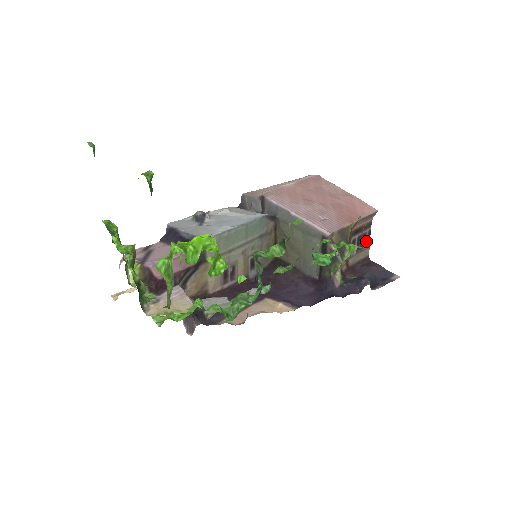
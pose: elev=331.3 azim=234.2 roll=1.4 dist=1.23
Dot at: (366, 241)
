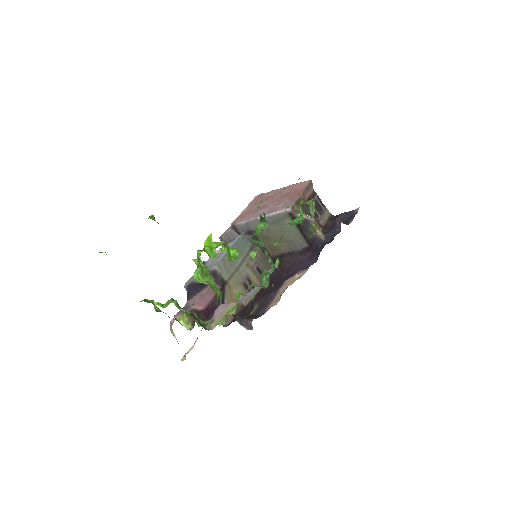
Dot at: (321, 205)
